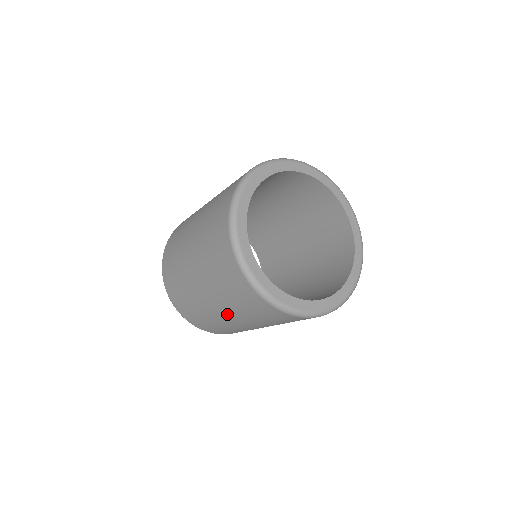
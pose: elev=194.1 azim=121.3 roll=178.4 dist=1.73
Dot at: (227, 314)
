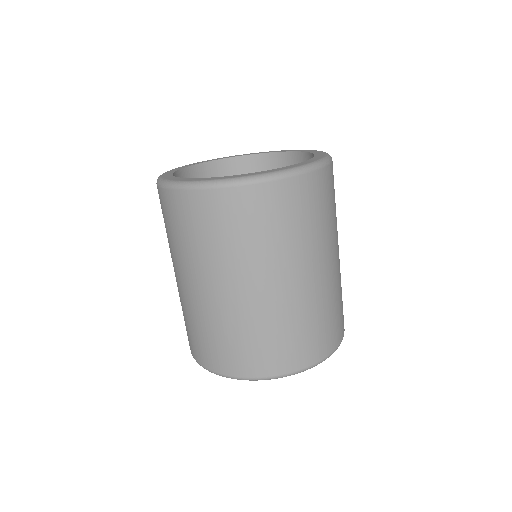
Dot at: (208, 282)
